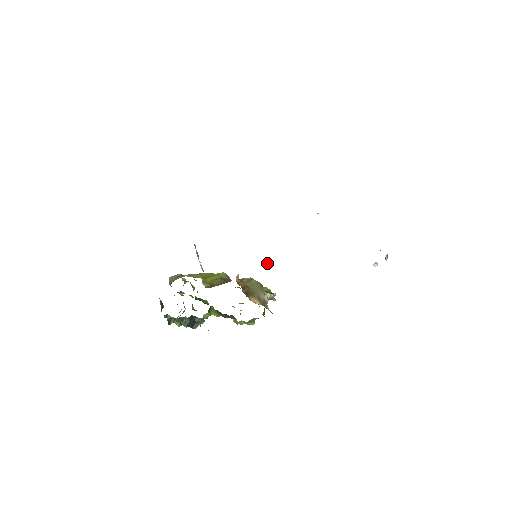
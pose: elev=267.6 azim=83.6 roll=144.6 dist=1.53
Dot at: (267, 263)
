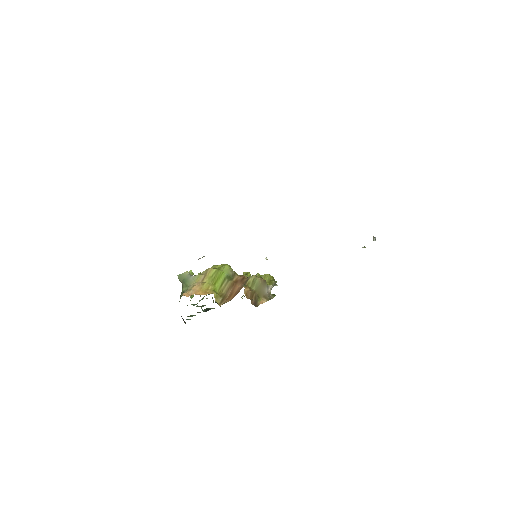
Dot at: occluded
